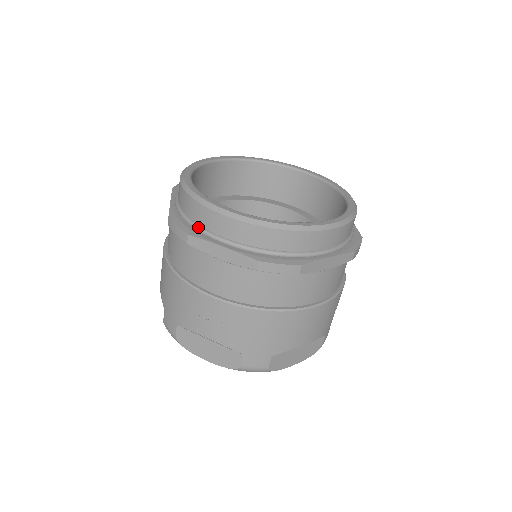
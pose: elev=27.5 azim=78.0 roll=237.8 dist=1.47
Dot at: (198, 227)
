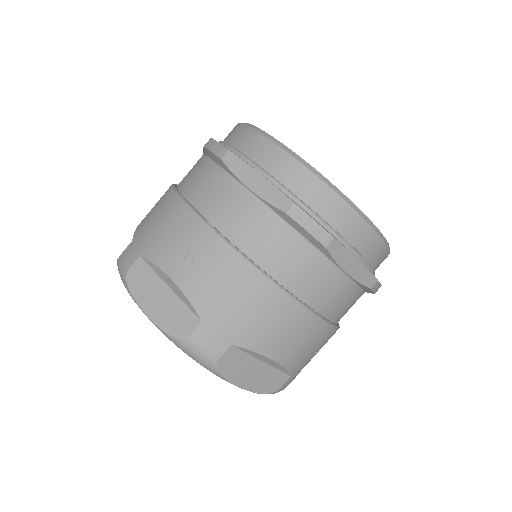
Dot at: (241, 153)
